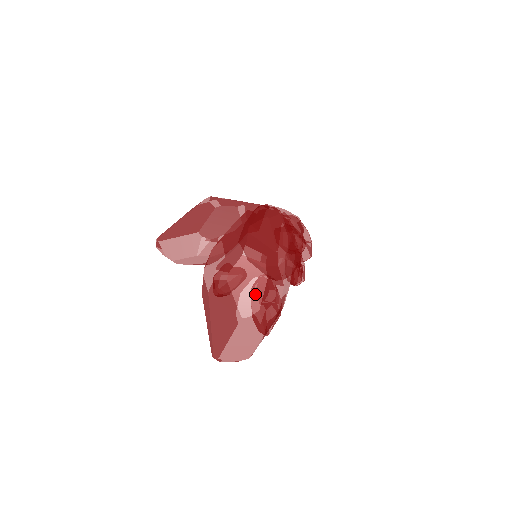
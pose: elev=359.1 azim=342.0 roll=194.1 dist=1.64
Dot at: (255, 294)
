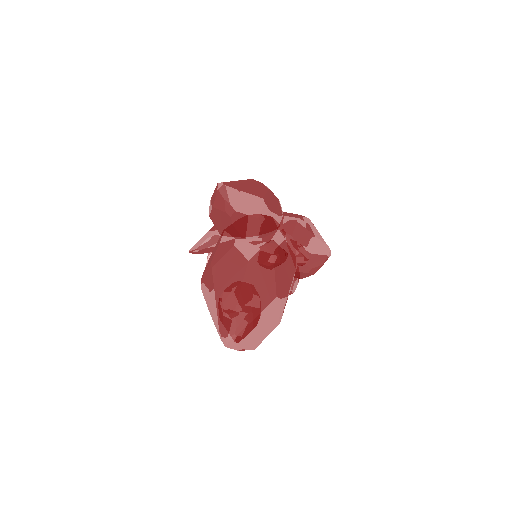
Dot at: (287, 279)
